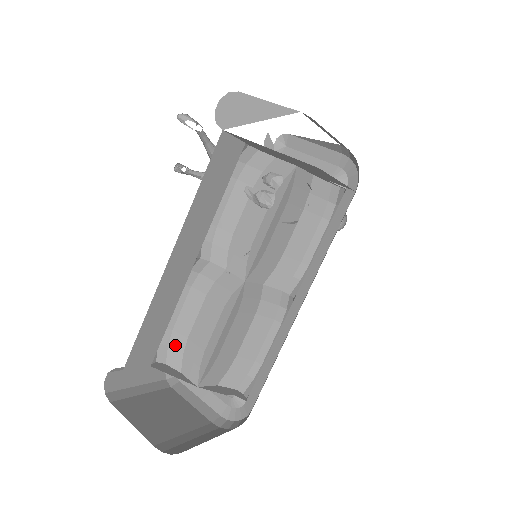
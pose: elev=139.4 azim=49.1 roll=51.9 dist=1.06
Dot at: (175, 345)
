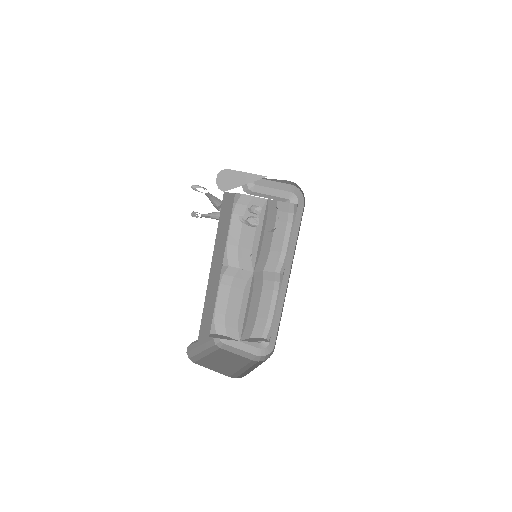
Dot at: (219, 321)
